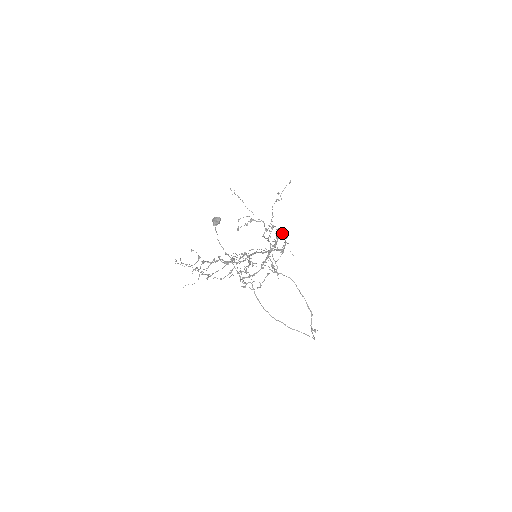
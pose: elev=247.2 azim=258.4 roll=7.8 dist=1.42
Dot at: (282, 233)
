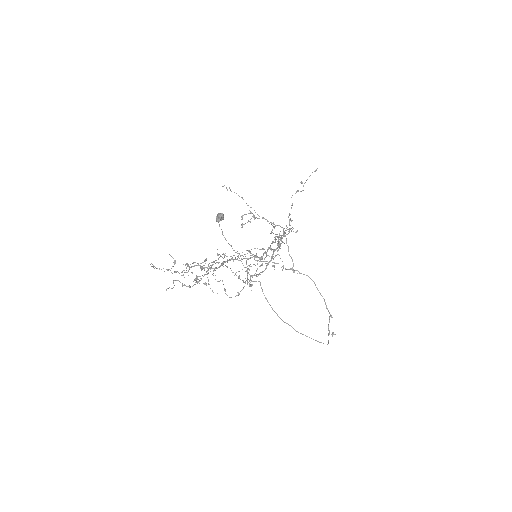
Dot at: occluded
